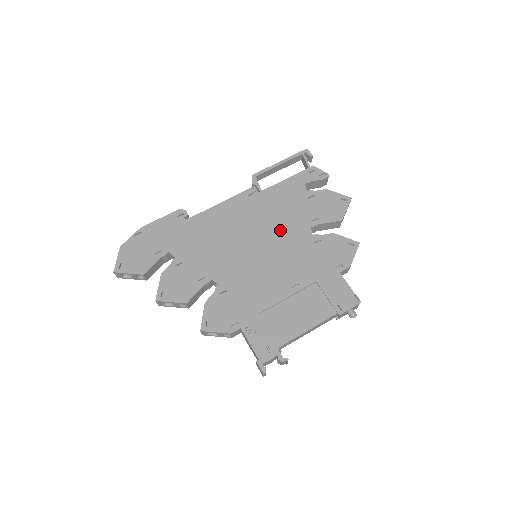
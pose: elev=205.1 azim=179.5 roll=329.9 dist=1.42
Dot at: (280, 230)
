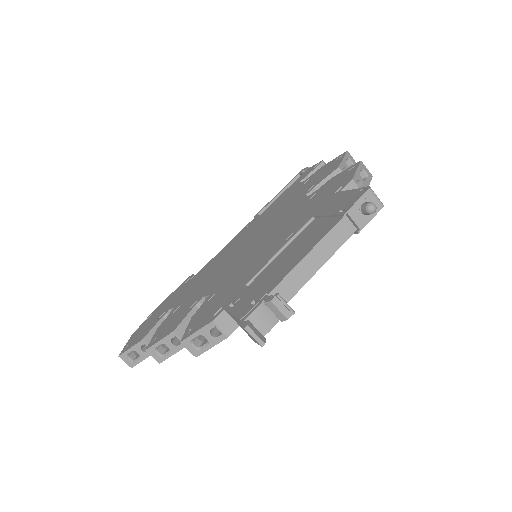
Dot at: (275, 219)
